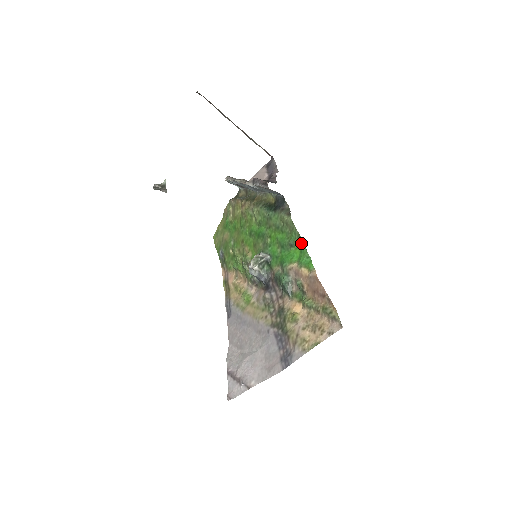
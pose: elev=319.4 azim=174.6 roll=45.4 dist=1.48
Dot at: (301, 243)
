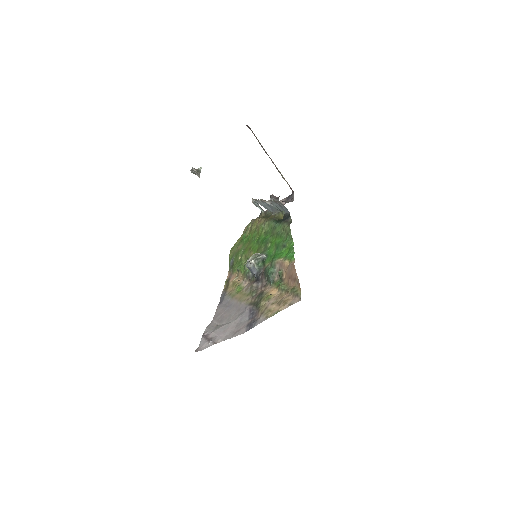
Dot at: (291, 244)
